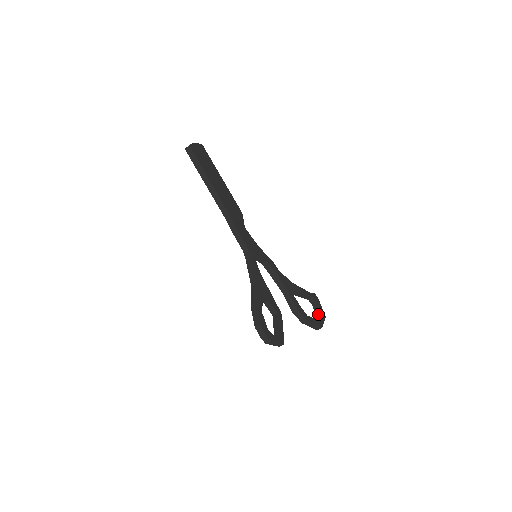
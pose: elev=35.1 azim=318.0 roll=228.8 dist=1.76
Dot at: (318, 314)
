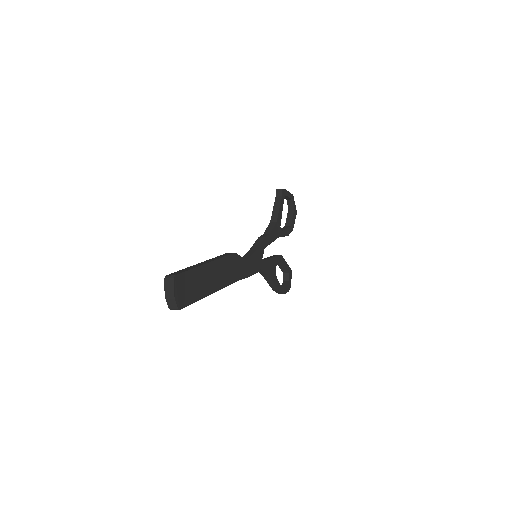
Dot at: (287, 199)
